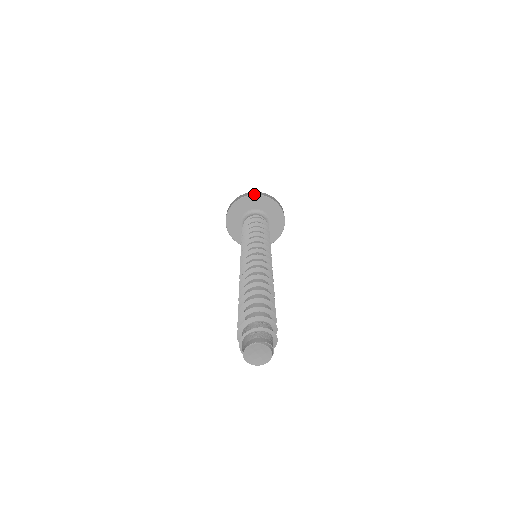
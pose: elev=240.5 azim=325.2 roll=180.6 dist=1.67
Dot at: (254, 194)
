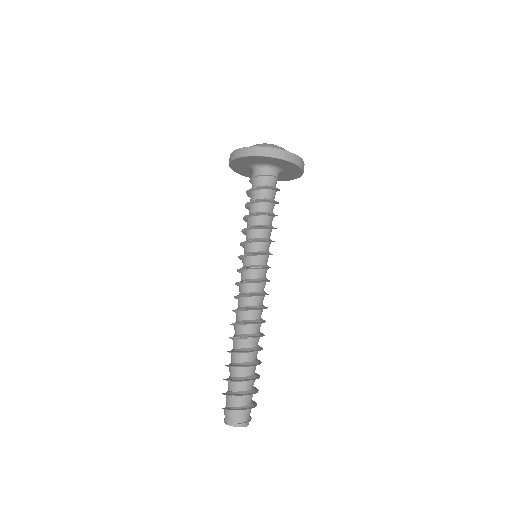
Dot at: (239, 157)
